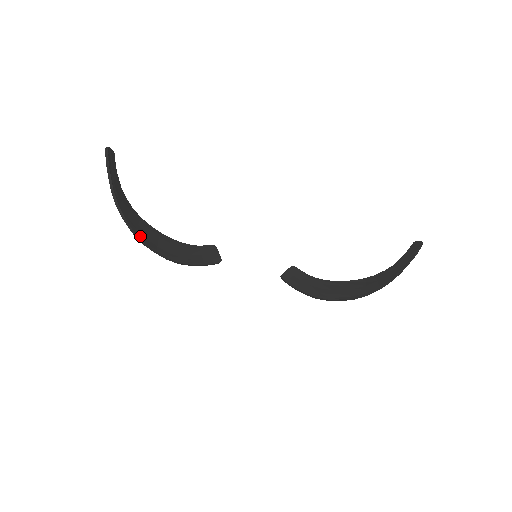
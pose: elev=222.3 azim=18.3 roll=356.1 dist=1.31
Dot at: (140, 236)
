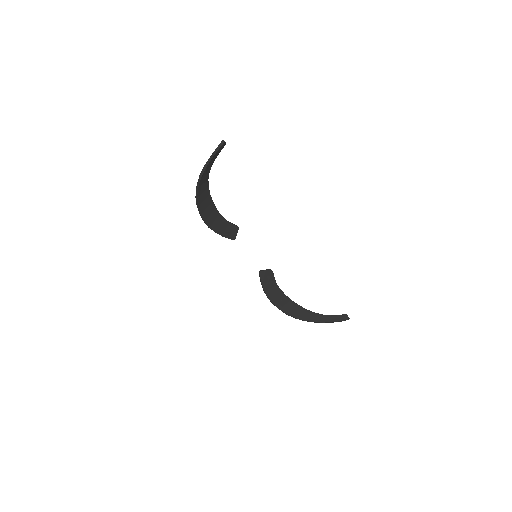
Dot at: (199, 201)
